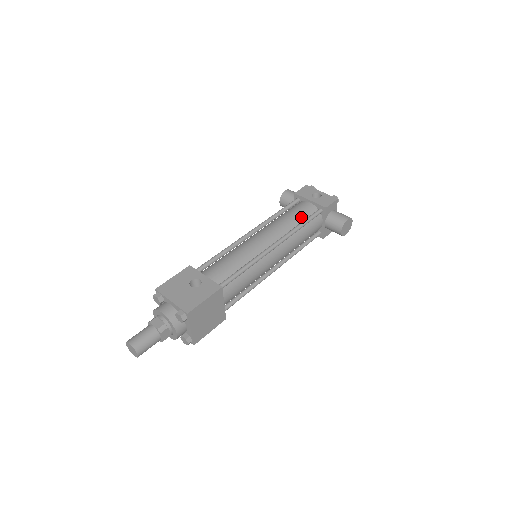
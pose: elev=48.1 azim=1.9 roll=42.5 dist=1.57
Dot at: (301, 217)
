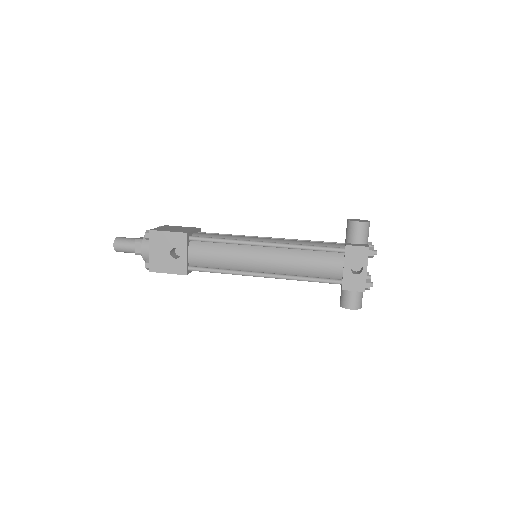
Dot at: (316, 273)
